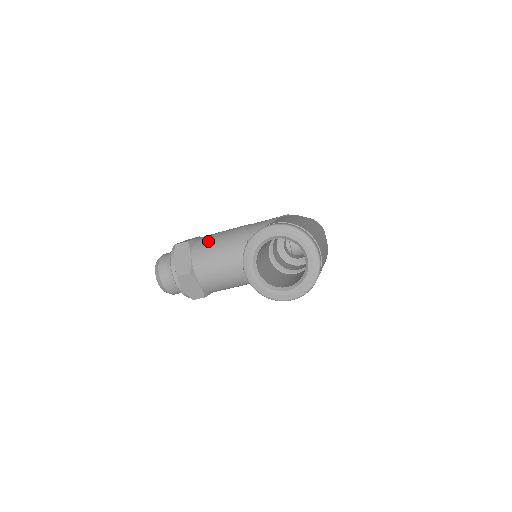
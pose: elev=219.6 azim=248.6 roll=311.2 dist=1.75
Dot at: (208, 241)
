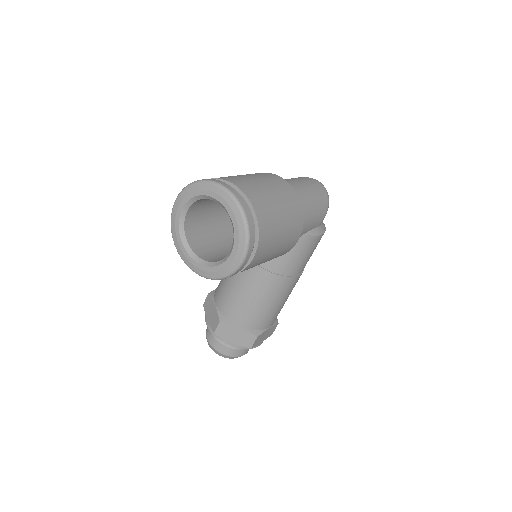
Dot at: occluded
